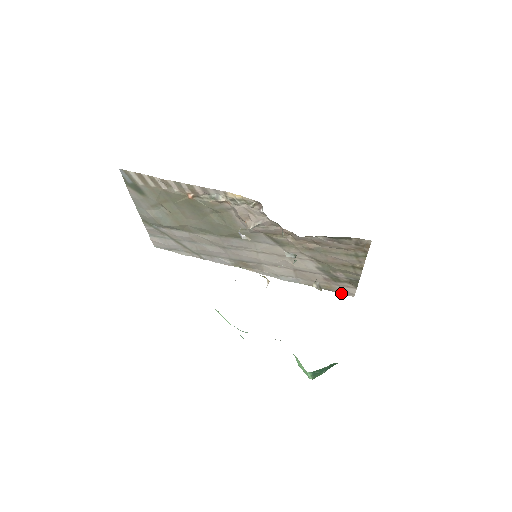
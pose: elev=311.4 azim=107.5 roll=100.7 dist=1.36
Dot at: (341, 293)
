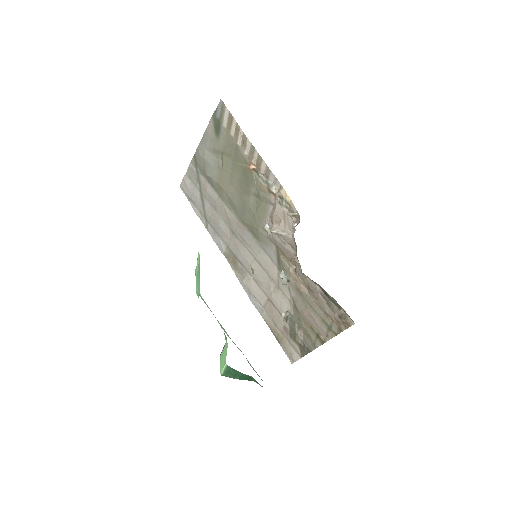
Dot at: (285, 351)
